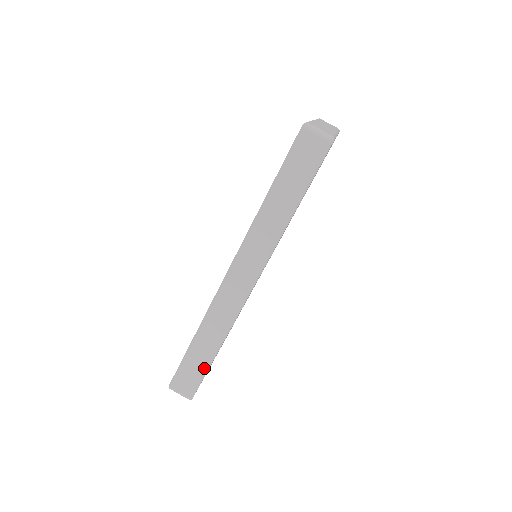
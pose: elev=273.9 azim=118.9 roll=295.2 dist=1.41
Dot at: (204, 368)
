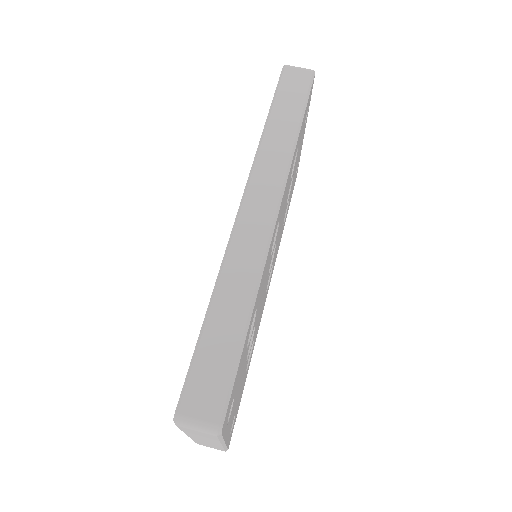
Dot at: (234, 351)
